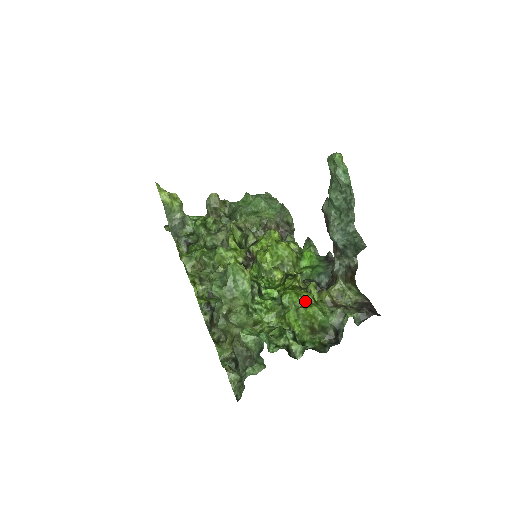
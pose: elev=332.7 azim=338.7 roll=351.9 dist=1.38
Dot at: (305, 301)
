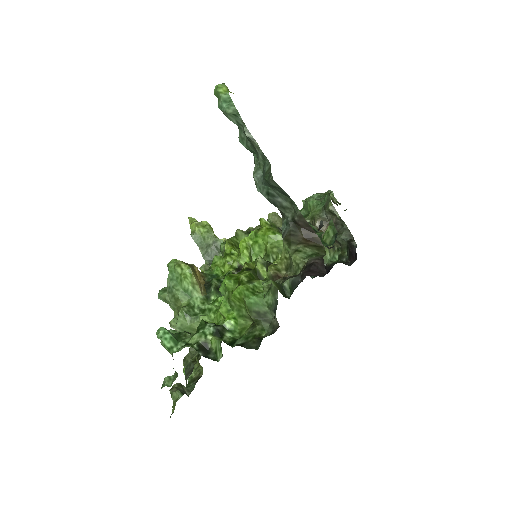
Dot at: (238, 283)
